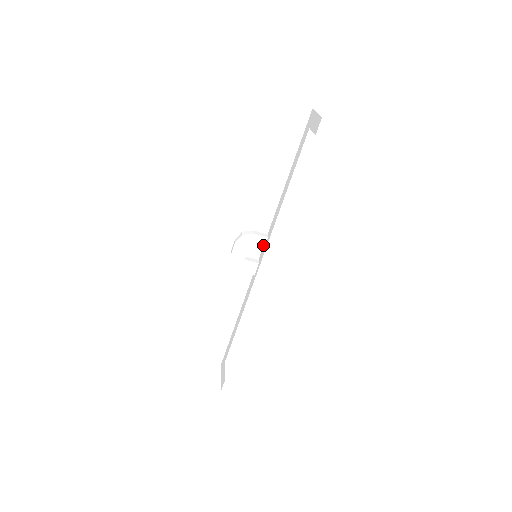
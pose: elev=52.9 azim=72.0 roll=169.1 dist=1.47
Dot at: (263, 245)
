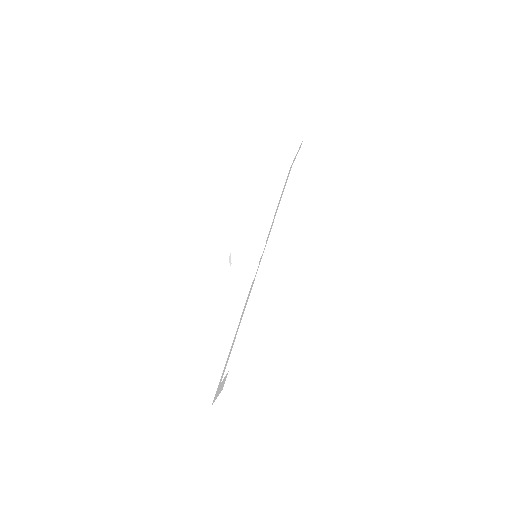
Dot at: (262, 248)
